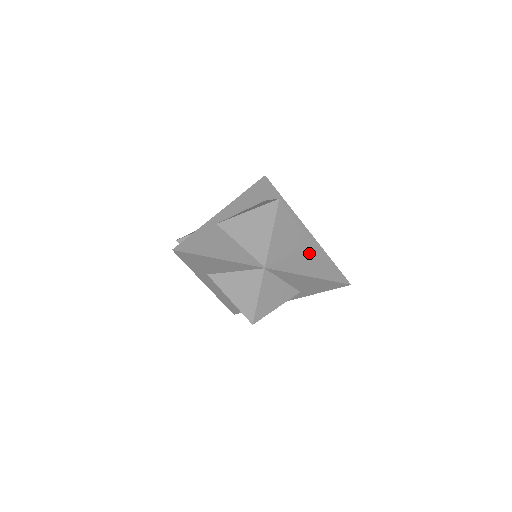
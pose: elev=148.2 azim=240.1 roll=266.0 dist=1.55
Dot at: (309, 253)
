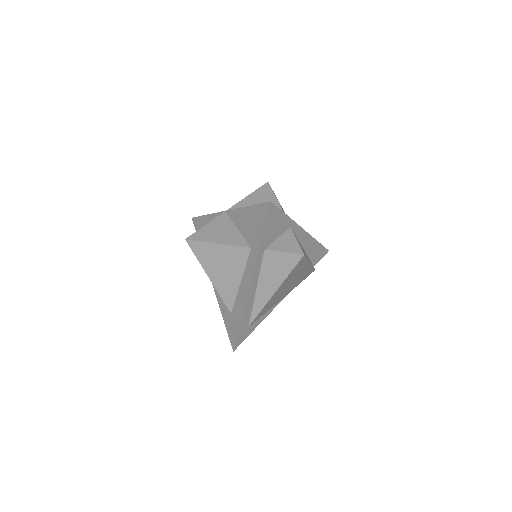
Dot at: occluded
